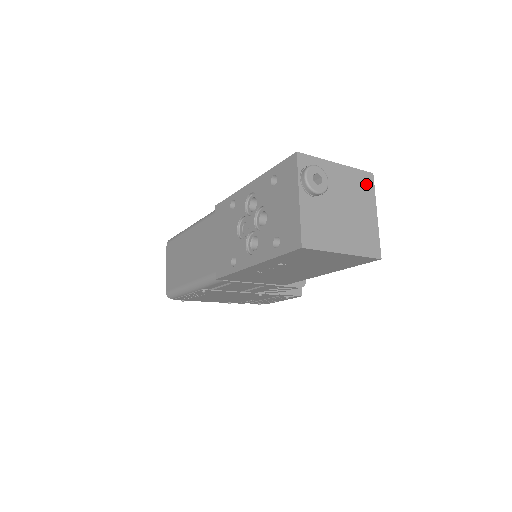
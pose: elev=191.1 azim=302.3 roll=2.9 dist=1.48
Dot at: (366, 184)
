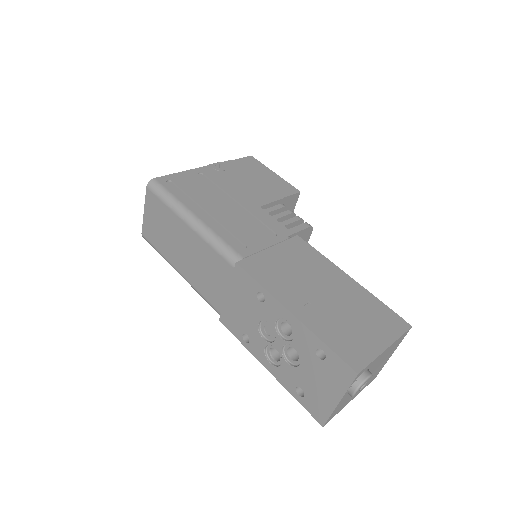
Dot at: (400, 340)
